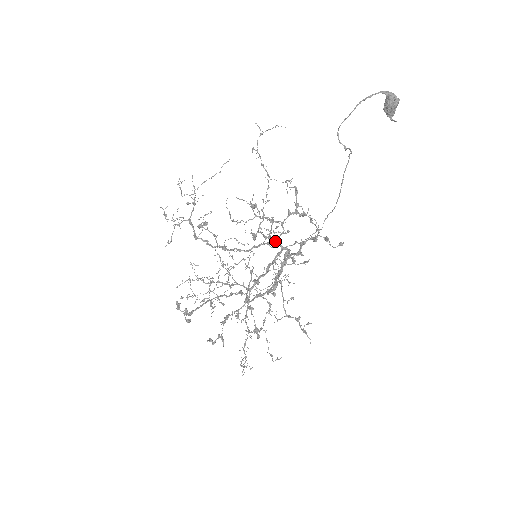
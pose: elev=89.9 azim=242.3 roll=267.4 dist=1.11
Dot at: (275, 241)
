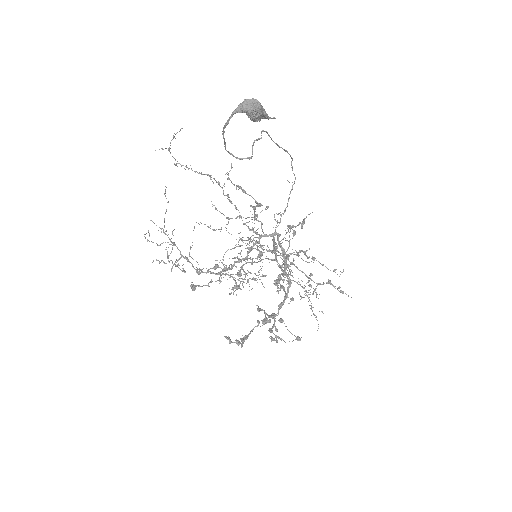
Dot at: (261, 236)
